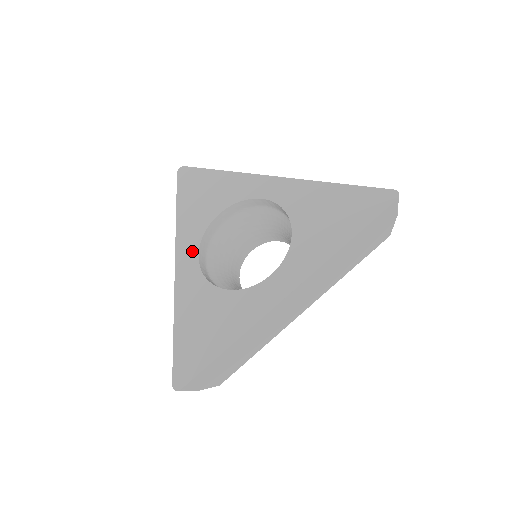
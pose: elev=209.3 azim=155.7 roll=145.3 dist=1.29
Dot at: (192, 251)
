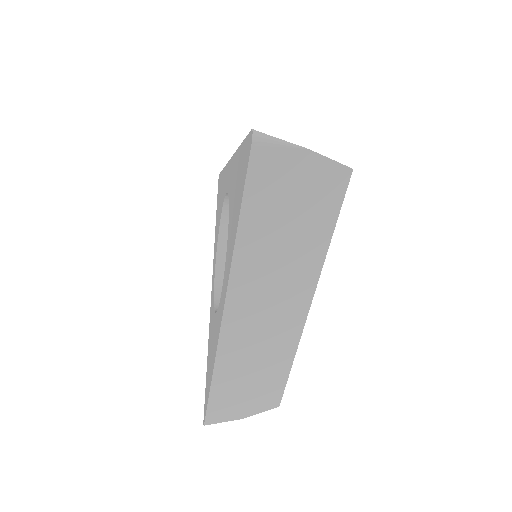
Dot at: (214, 271)
